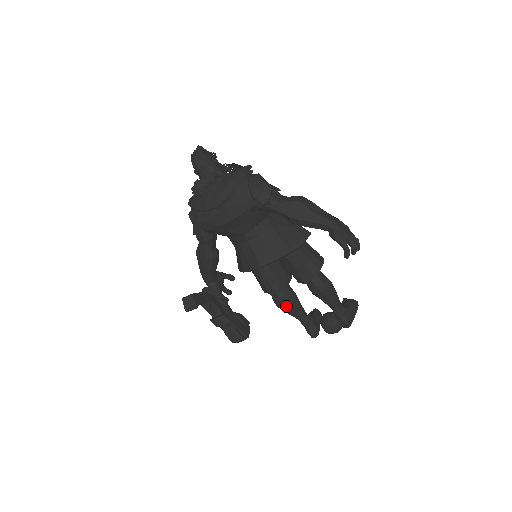
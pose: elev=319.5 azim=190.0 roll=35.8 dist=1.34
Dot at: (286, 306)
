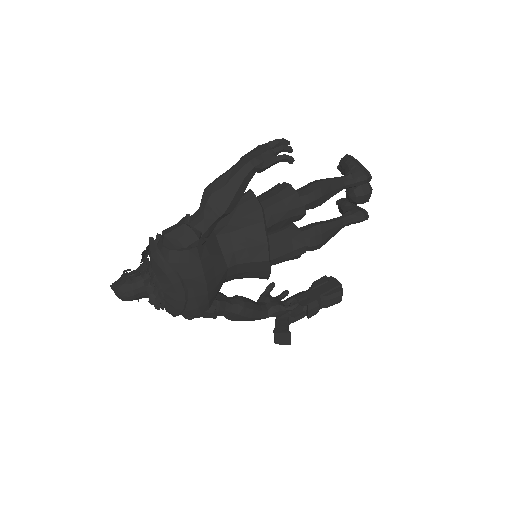
Dot at: (323, 239)
